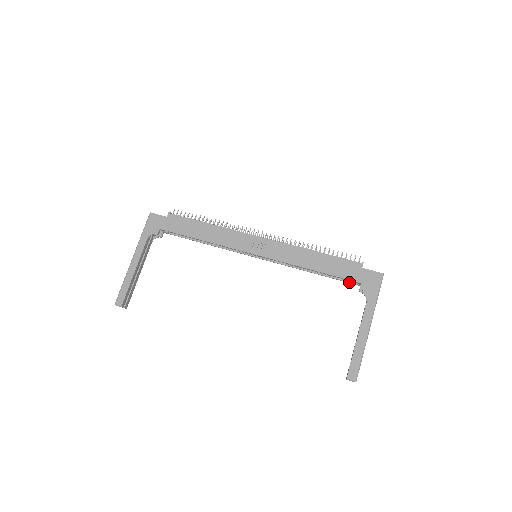
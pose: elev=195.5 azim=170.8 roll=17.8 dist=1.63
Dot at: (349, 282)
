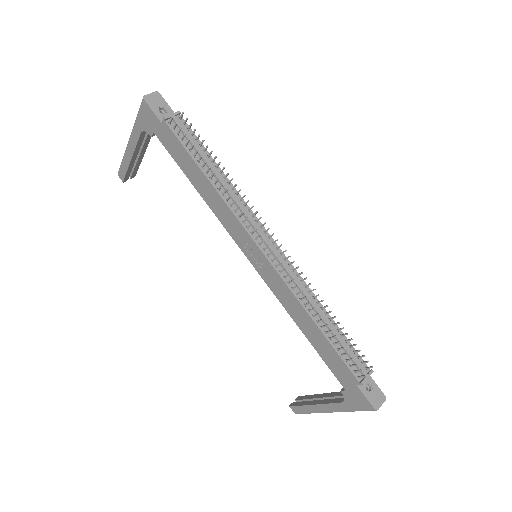
Dot at: occluded
